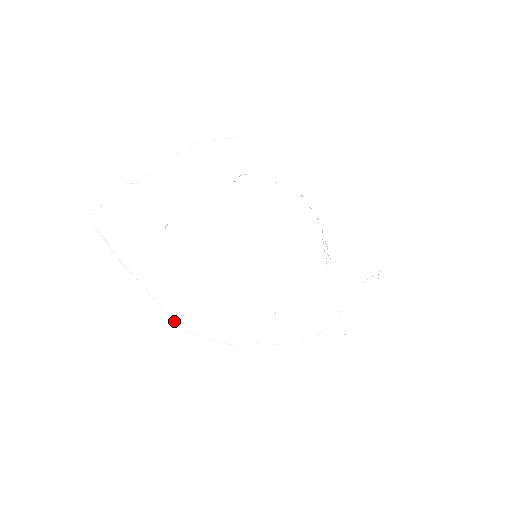
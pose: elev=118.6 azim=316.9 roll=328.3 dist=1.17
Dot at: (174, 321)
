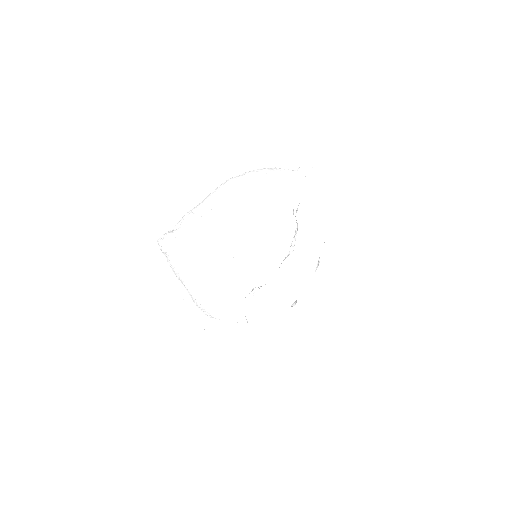
Dot at: occluded
